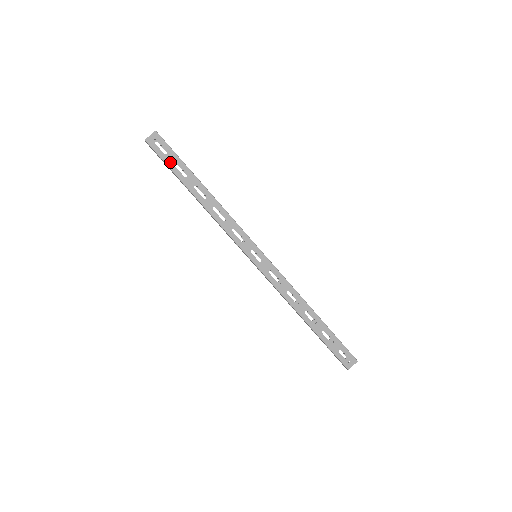
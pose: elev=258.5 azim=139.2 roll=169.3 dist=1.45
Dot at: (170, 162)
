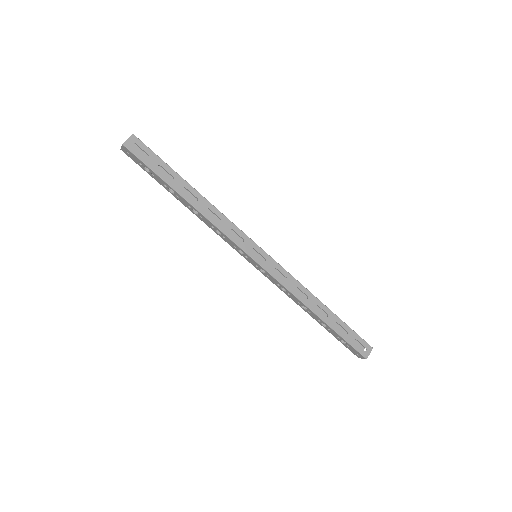
Dot at: (153, 165)
